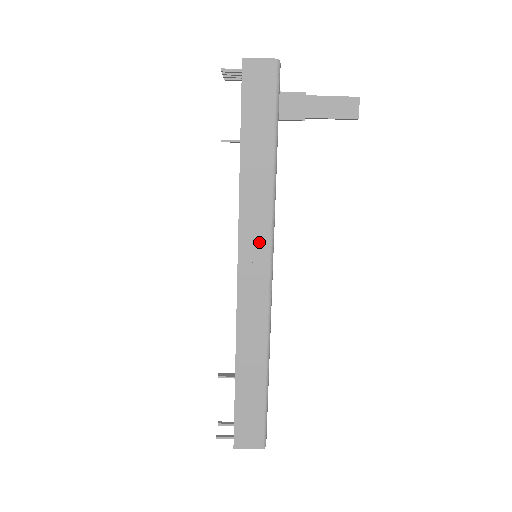
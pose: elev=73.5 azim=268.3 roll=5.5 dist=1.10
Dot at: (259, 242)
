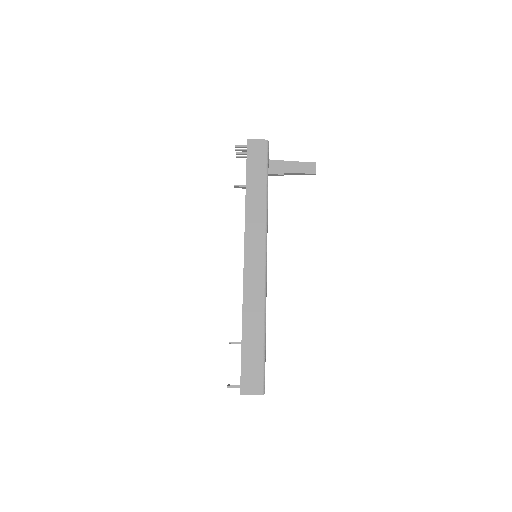
Dot at: (258, 241)
